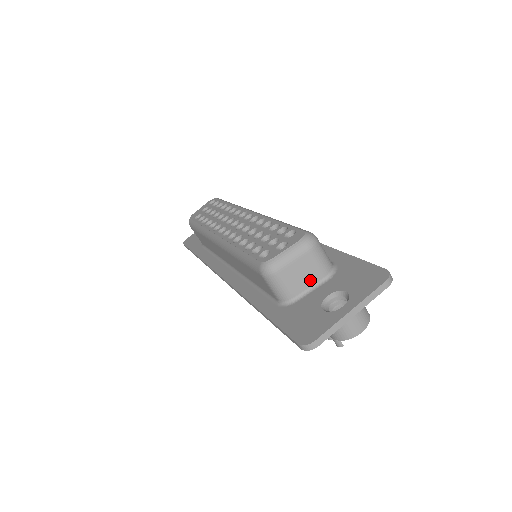
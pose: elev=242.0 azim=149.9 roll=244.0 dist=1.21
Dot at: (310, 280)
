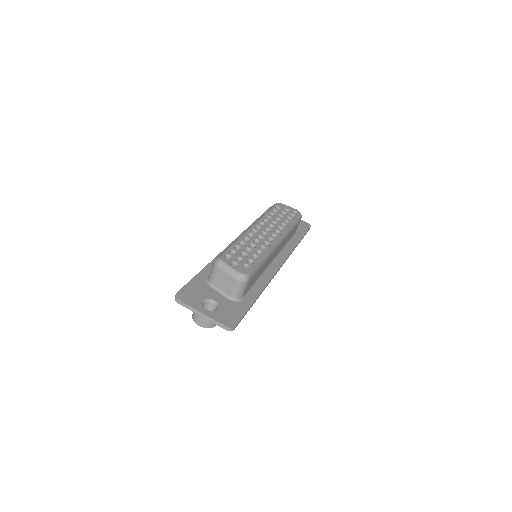
Dot at: (223, 288)
